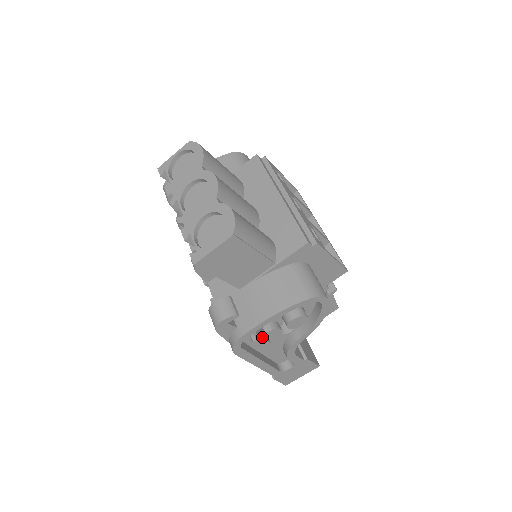
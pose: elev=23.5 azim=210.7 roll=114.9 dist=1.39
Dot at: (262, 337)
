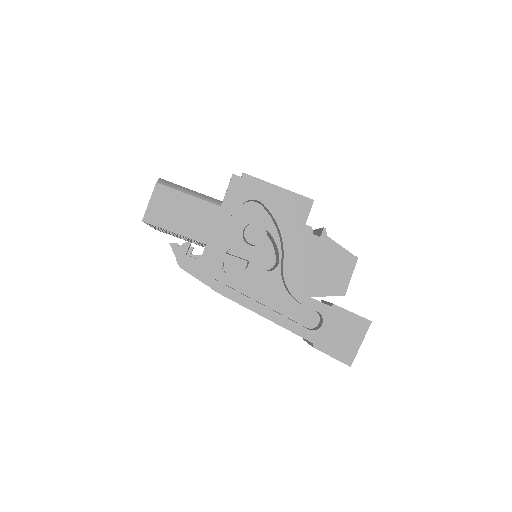
Dot at: (233, 265)
